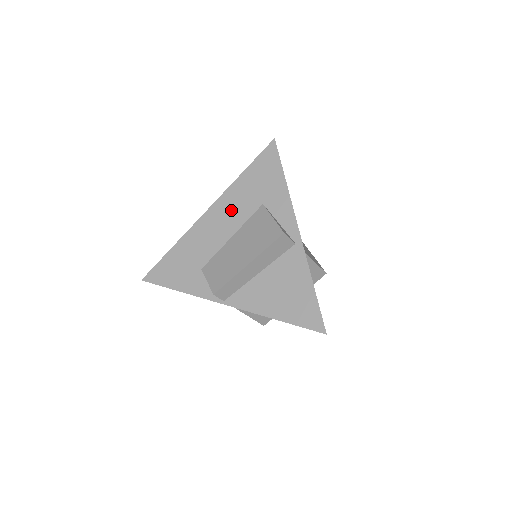
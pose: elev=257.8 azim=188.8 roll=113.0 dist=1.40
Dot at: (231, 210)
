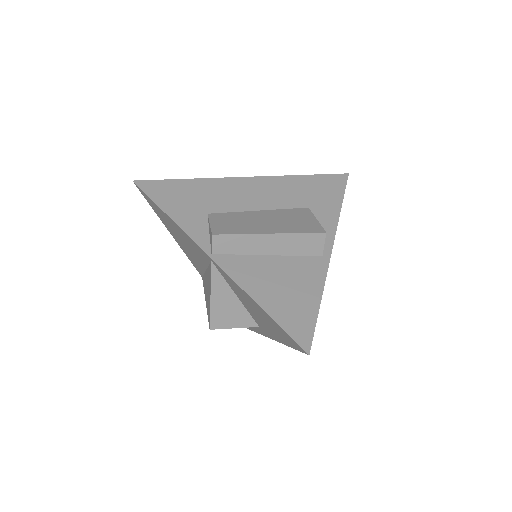
Dot at: (274, 192)
